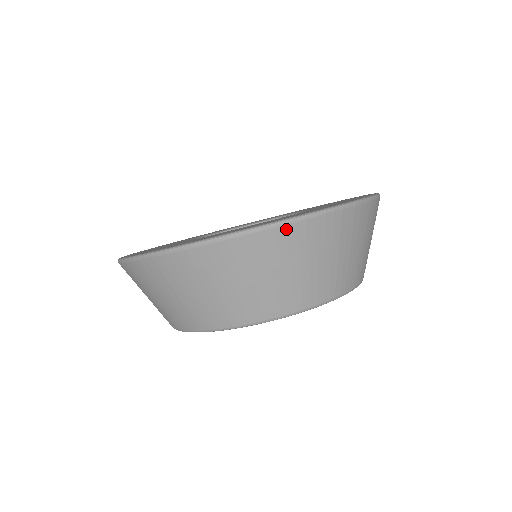
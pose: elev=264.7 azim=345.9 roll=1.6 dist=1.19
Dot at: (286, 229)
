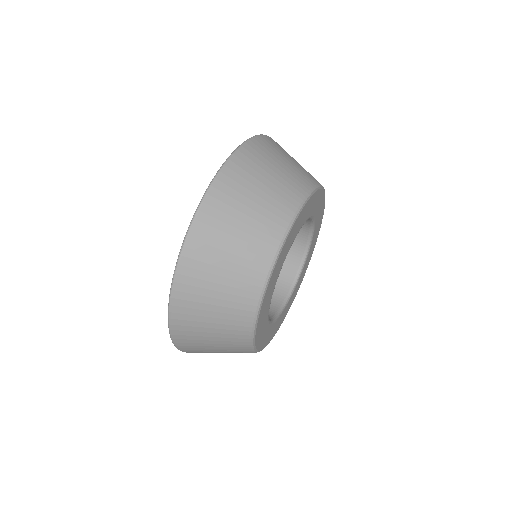
Dot at: (186, 257)
